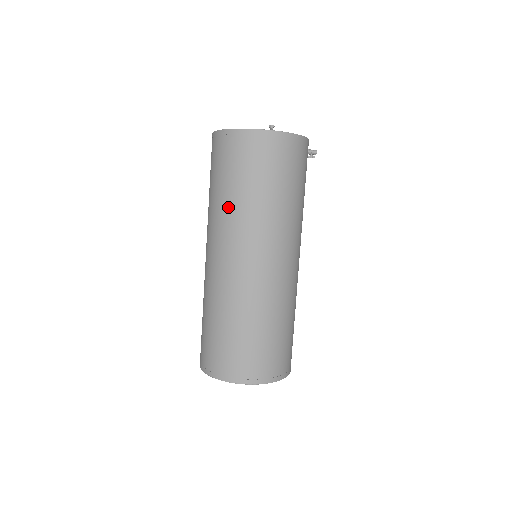
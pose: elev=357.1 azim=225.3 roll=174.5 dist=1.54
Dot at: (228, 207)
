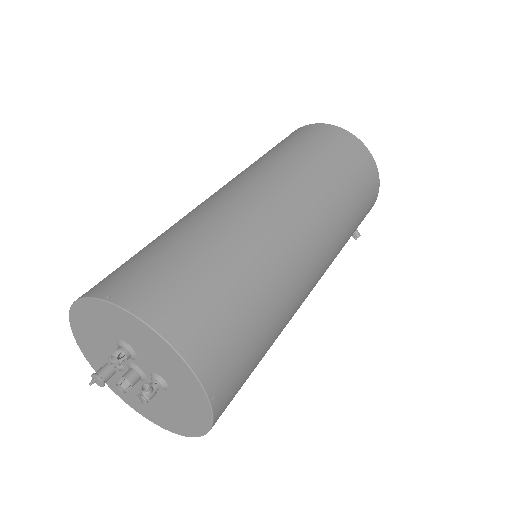
Dot at: (292, 160)
